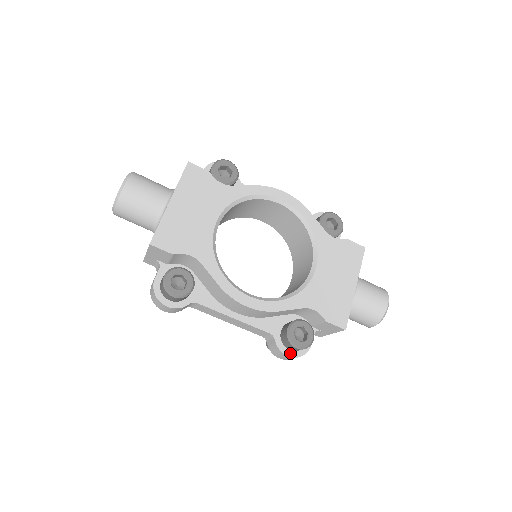
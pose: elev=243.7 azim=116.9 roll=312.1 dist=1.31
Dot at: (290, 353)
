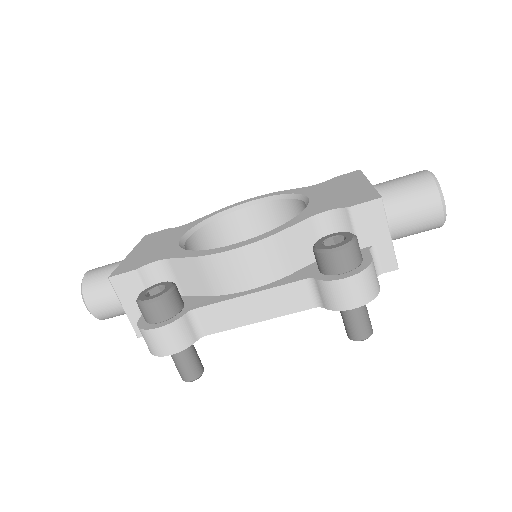
Dot at: (345, 275)
